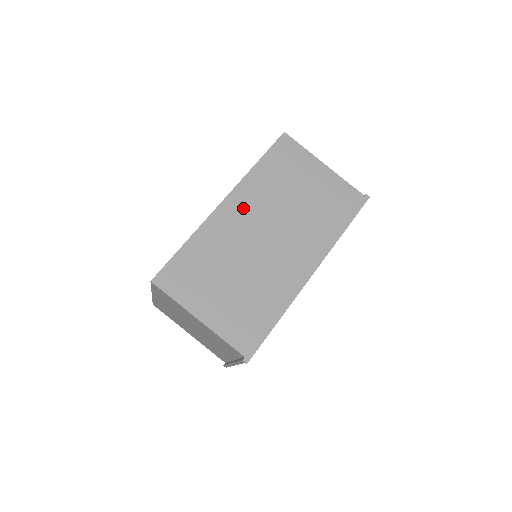
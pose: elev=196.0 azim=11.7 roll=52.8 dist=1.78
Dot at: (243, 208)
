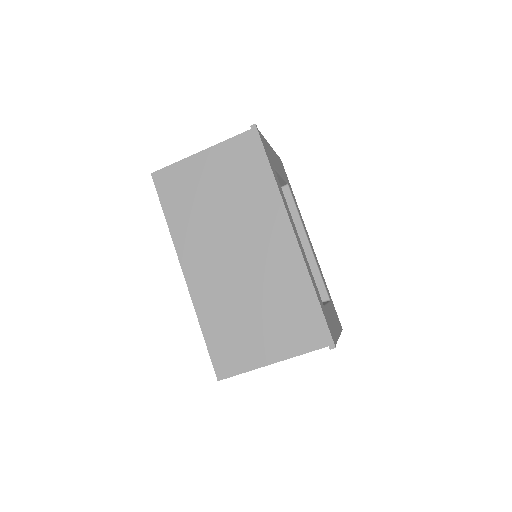
Dot at: (199, 260)
